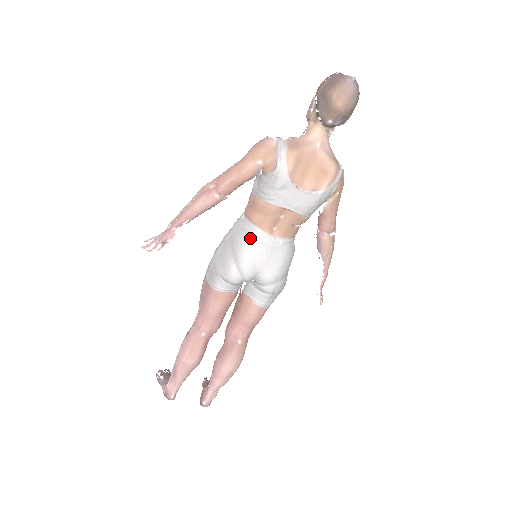
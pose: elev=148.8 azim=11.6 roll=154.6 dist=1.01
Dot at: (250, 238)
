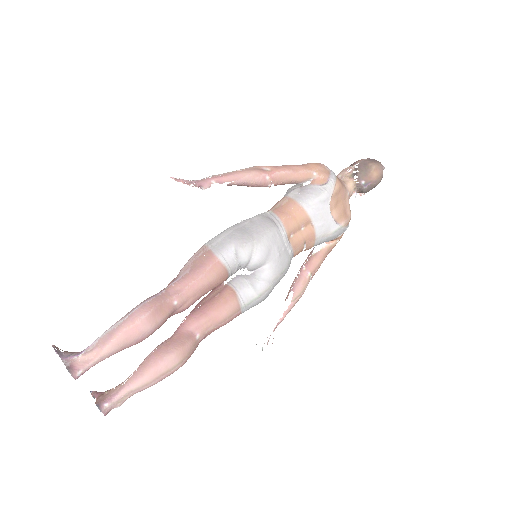
Dot at: (276, 228)
